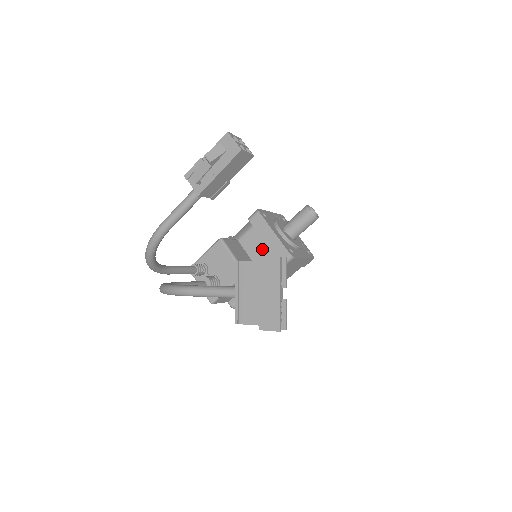
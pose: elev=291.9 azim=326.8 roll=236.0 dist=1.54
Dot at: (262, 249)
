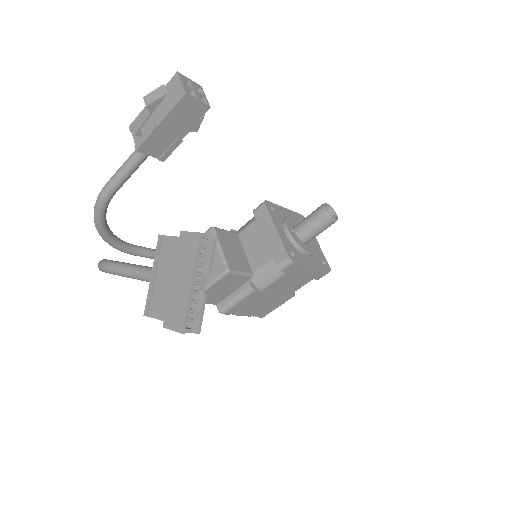
Dot at: (260, 247)
